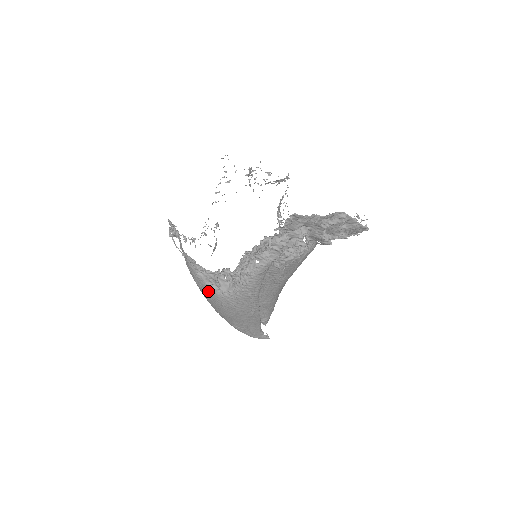
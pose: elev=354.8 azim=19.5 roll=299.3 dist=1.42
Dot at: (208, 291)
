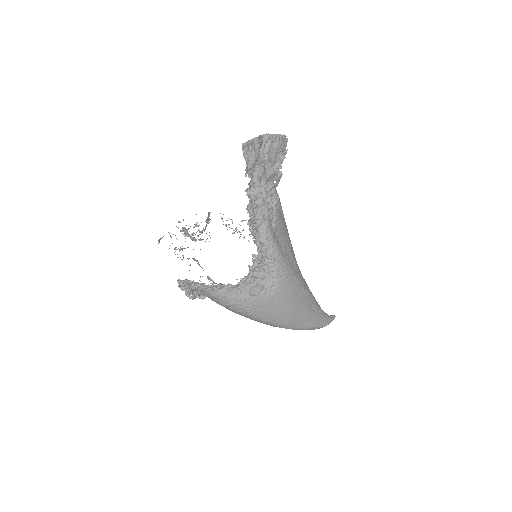
Dot at: (261, 304)
